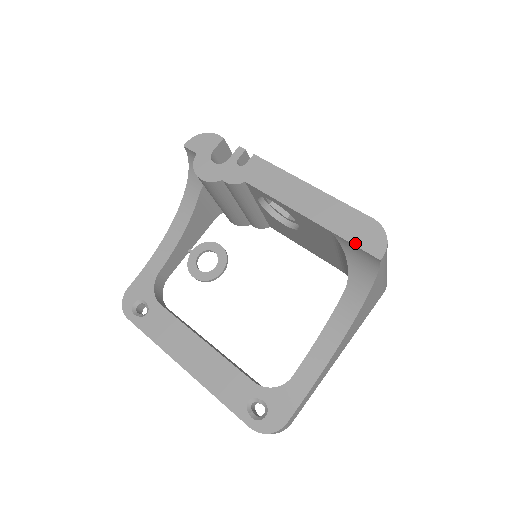
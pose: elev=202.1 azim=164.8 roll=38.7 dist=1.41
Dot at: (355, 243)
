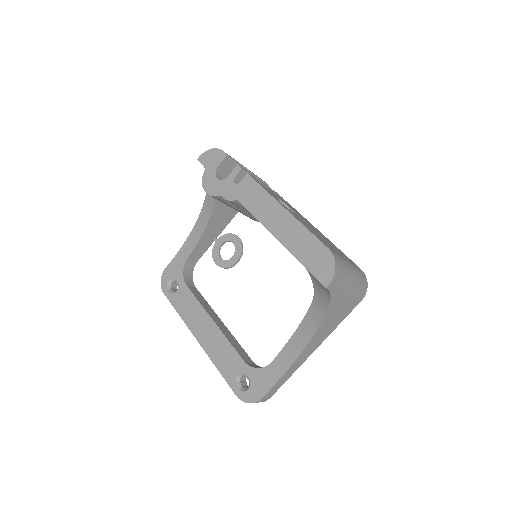
Dot at: (309, 269)
